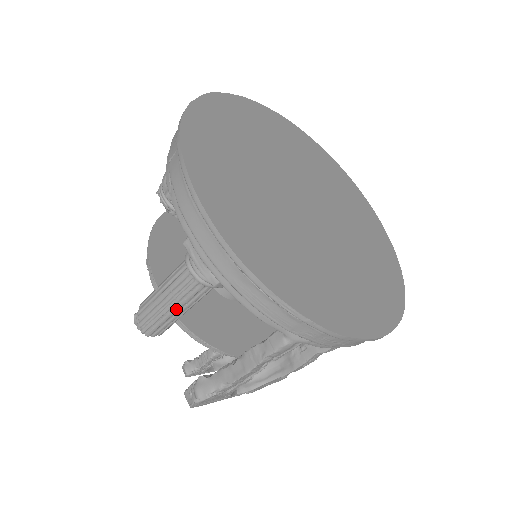
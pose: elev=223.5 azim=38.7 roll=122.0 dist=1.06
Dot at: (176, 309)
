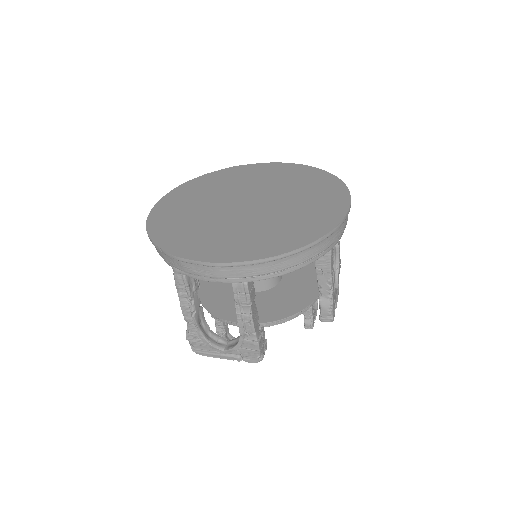
Dot at: occluded
